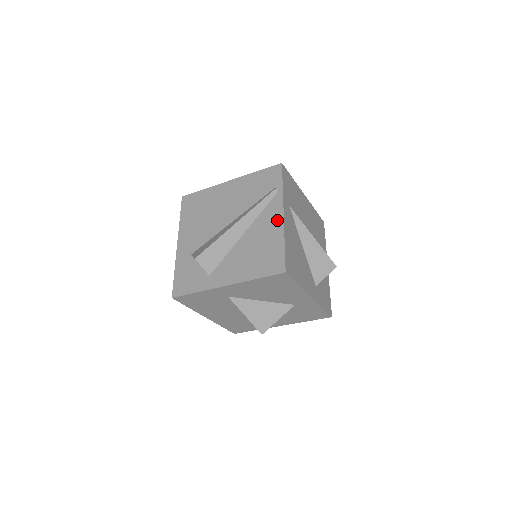
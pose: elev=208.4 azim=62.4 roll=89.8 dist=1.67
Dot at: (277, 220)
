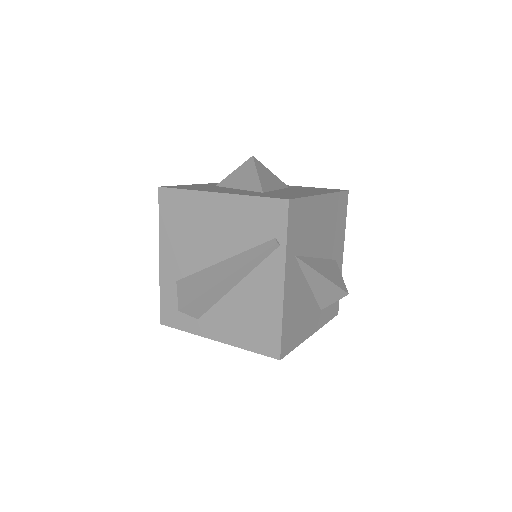
Dot at: (276, 288)
